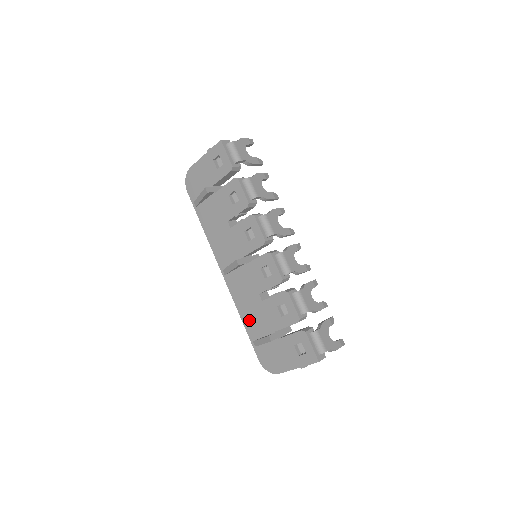
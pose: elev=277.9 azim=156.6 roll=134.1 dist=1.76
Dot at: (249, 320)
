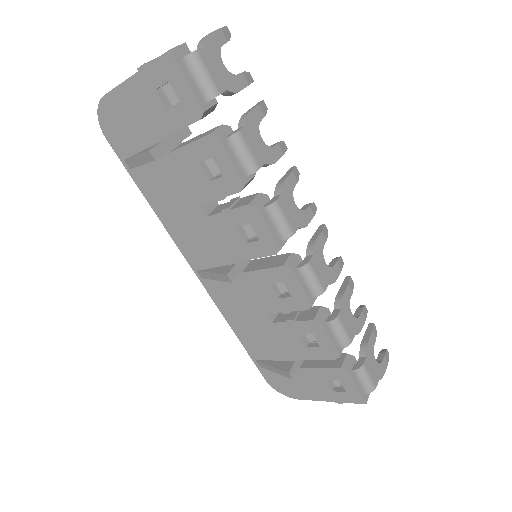
Dot at: (249, 338)
